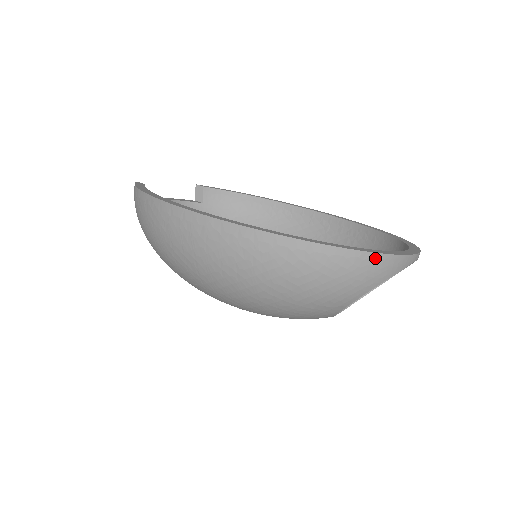
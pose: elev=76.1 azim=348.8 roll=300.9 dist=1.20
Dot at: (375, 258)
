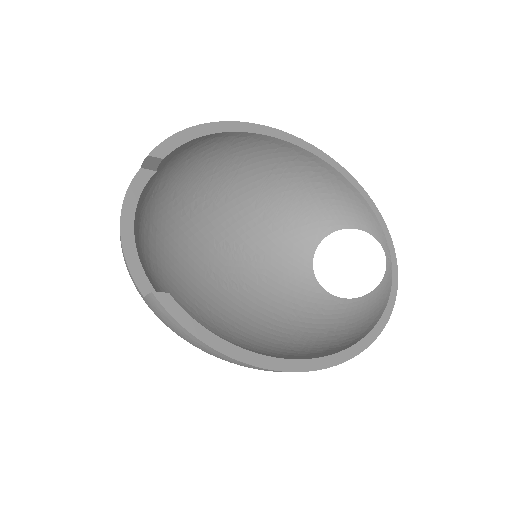
Dot at: (390, 309)
